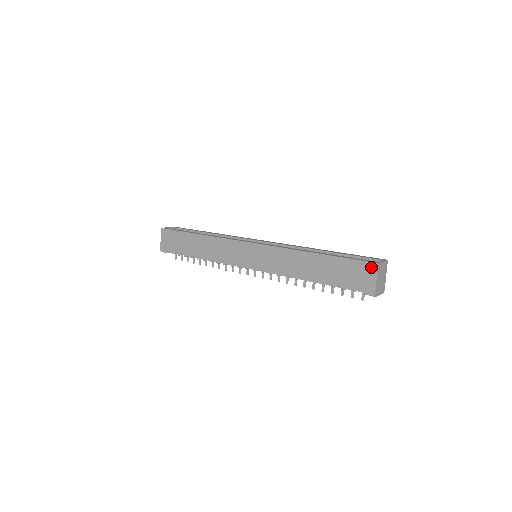
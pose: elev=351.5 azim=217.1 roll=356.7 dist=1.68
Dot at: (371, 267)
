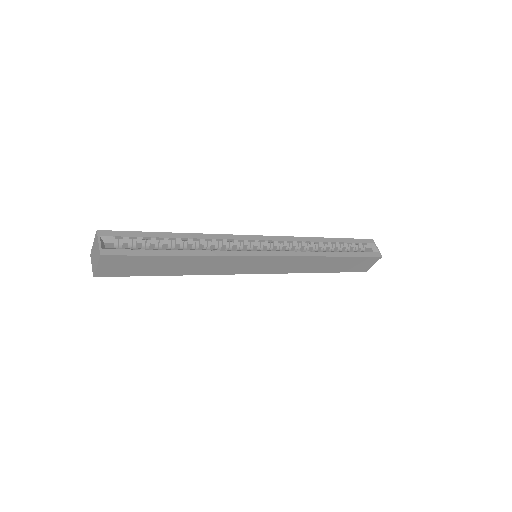
Dot at: (376, 259)
